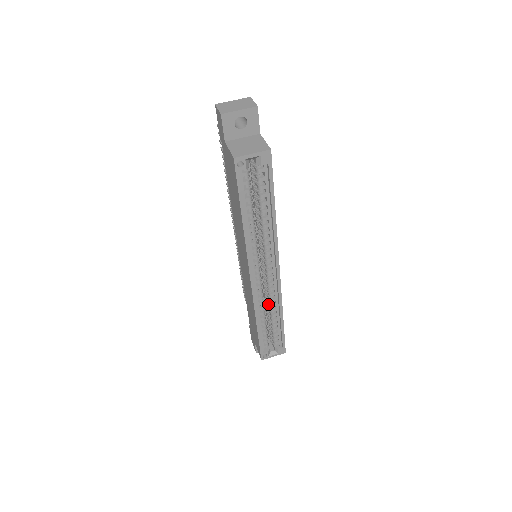
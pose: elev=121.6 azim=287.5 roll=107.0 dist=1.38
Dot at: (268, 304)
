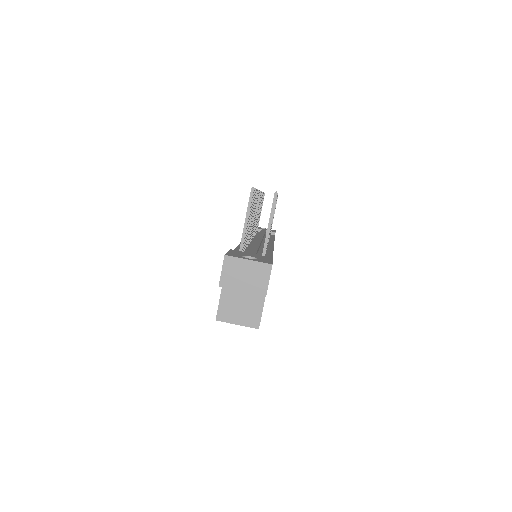
Dot at: occluded
